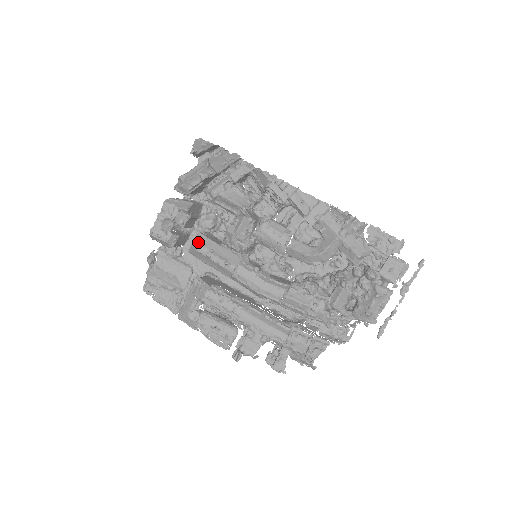
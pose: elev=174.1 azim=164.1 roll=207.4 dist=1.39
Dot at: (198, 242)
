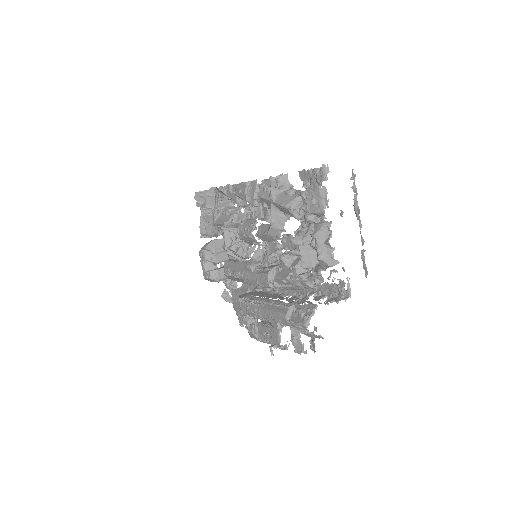
Dot at: occluded
